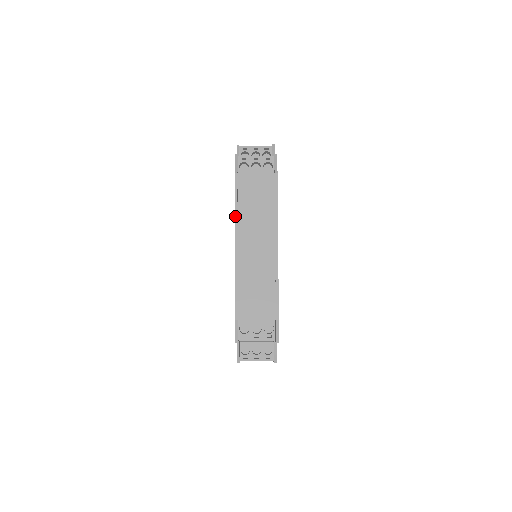
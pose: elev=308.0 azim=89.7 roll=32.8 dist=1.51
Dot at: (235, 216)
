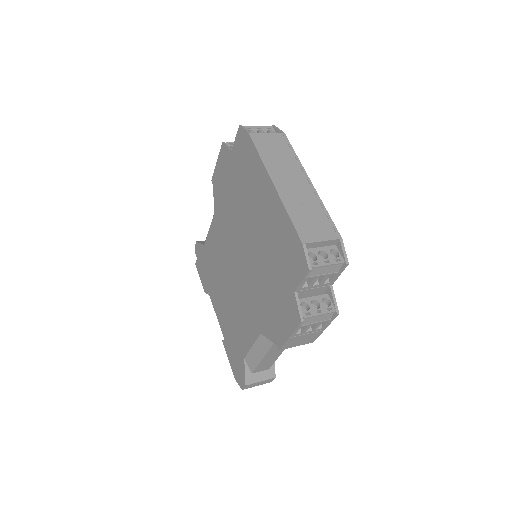
Dot at: (263, 162)
